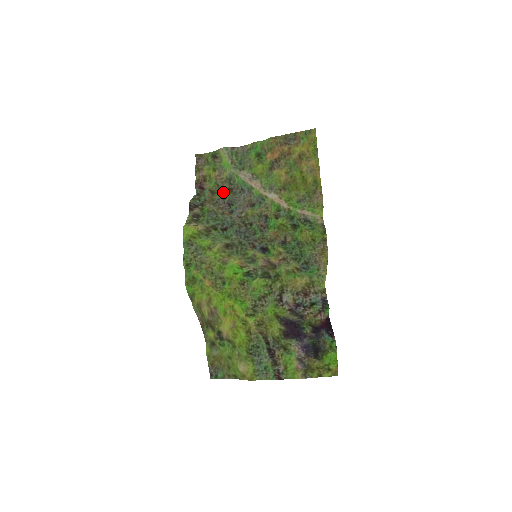
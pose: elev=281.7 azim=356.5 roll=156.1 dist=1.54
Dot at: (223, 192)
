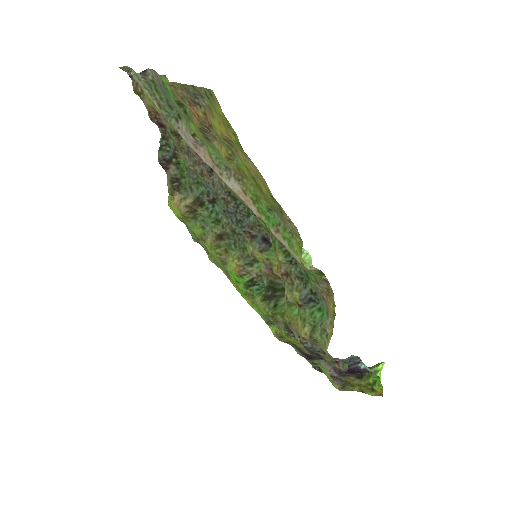
Dot at: occluded
